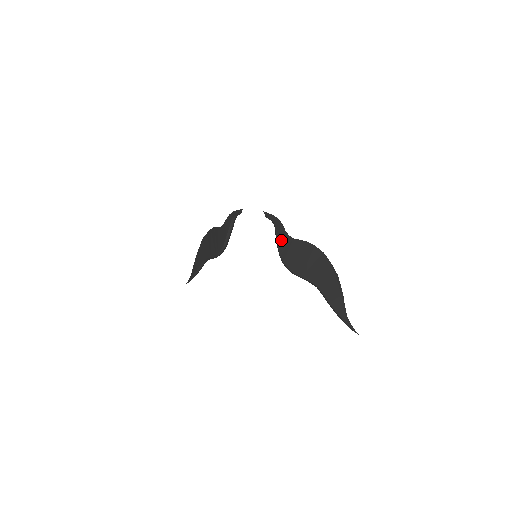
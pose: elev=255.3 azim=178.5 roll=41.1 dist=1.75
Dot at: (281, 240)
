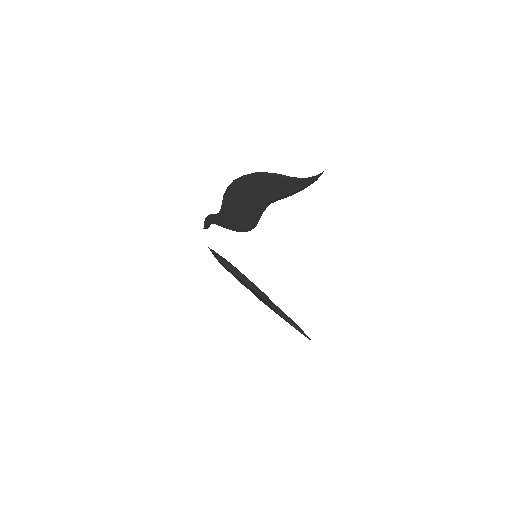
Dot at: (223, 223)
